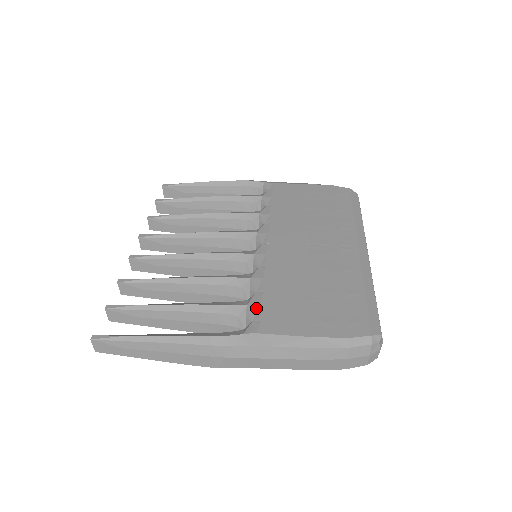
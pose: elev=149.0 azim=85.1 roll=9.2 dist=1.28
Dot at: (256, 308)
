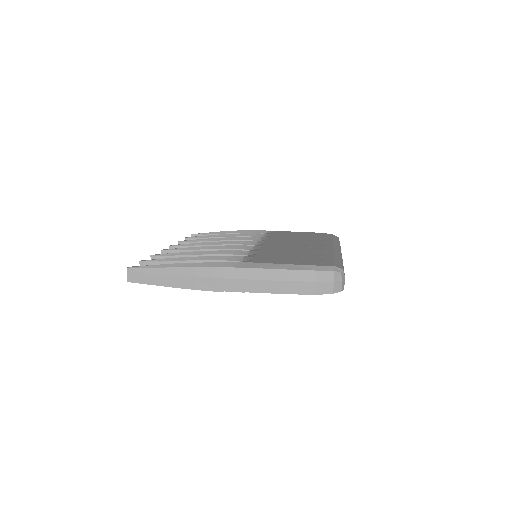
Dot at: (251, 257)
